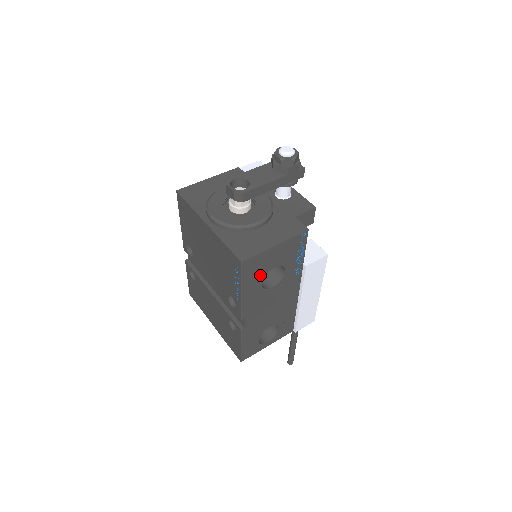
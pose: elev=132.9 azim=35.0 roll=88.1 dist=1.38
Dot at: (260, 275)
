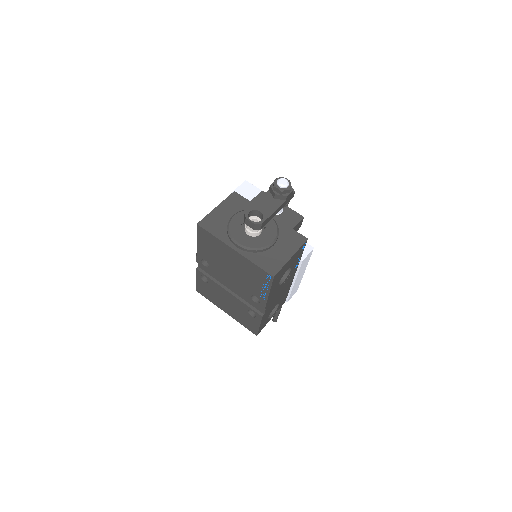
Dot at: (279, 279)
